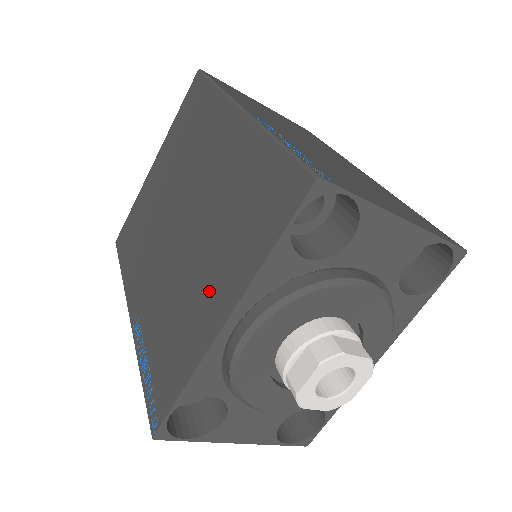
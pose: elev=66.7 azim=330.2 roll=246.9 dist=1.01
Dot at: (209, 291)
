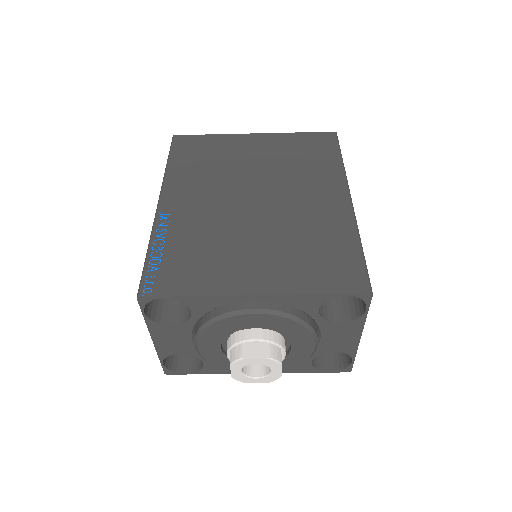
Dot at: (255, 266)
